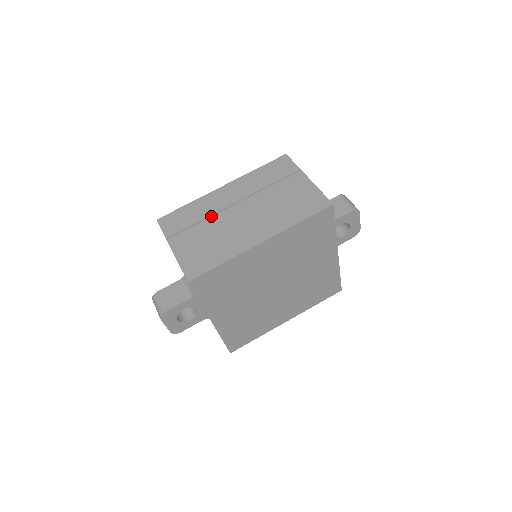
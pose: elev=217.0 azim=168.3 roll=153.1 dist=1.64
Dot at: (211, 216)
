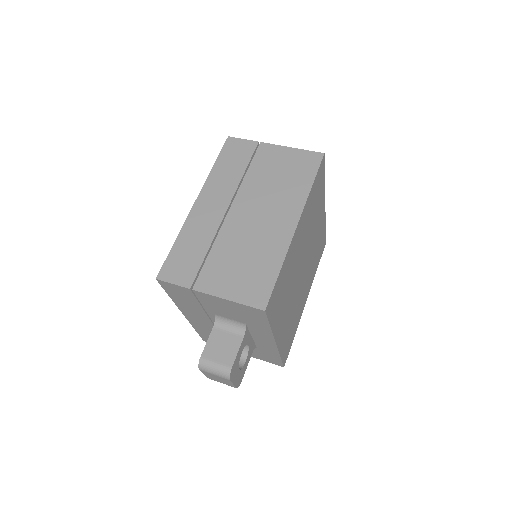
Dot at: (216, 236)
